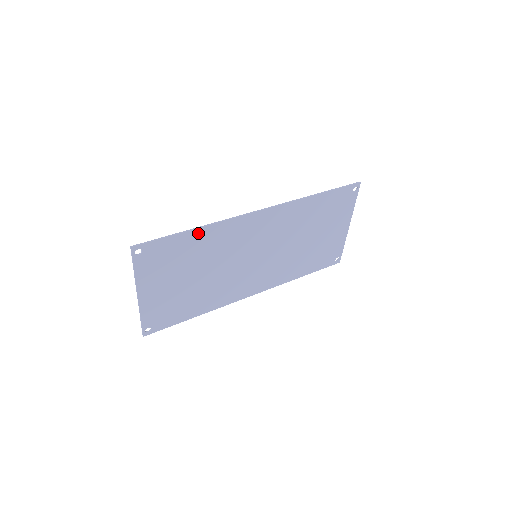
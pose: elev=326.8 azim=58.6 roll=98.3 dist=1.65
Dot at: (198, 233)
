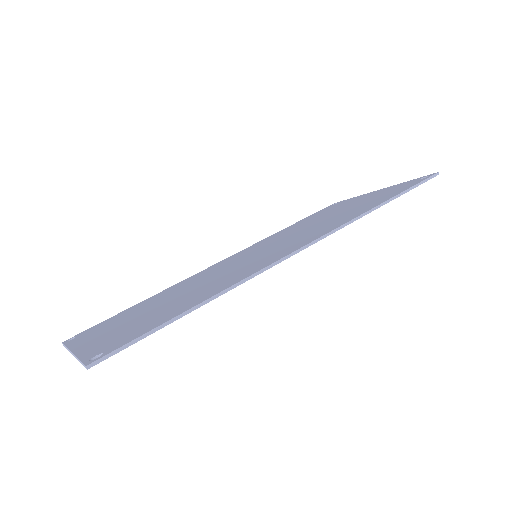
Dot at: occluded
